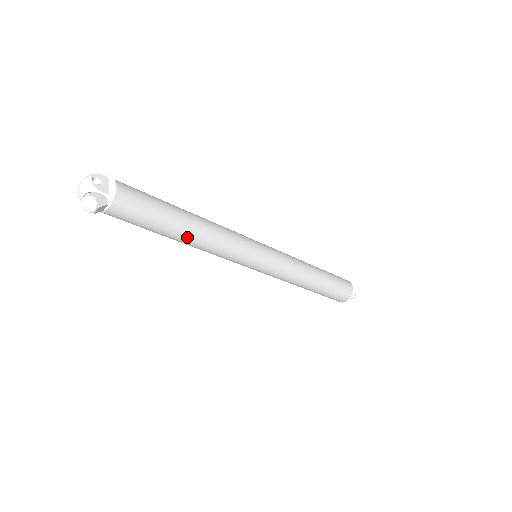
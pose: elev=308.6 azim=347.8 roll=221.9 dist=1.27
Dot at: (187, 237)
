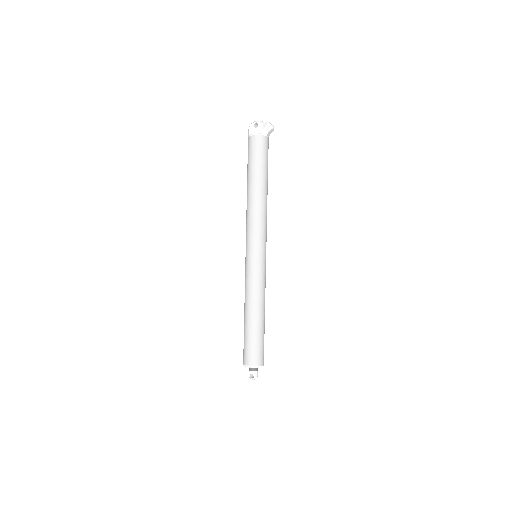
Dot at: (267, 191)
